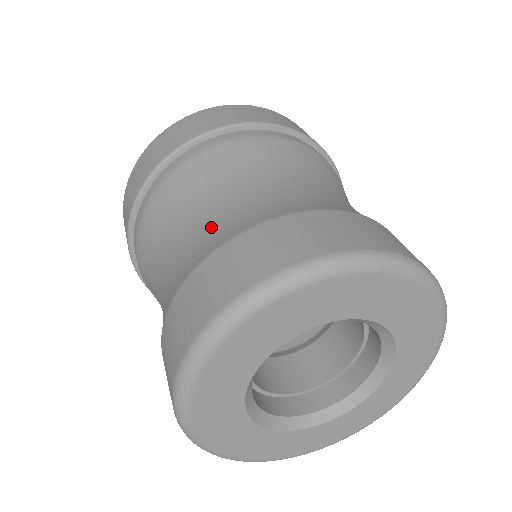
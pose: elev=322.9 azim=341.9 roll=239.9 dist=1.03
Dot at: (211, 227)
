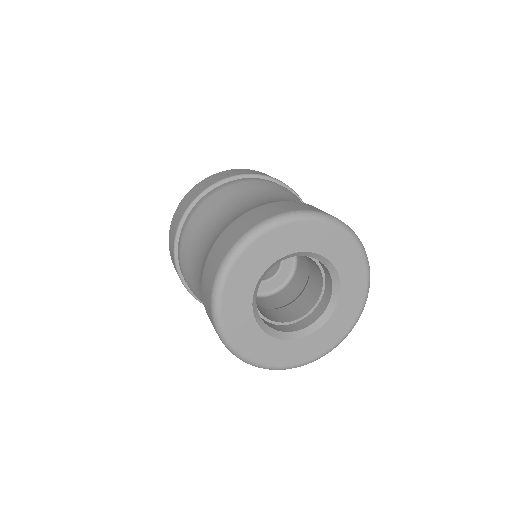
Dot at: (251, 205)
